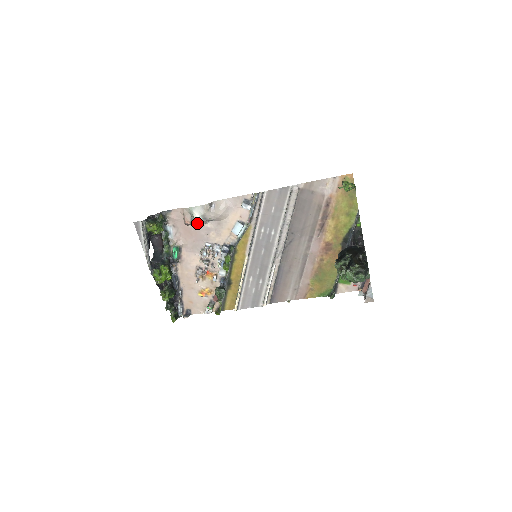
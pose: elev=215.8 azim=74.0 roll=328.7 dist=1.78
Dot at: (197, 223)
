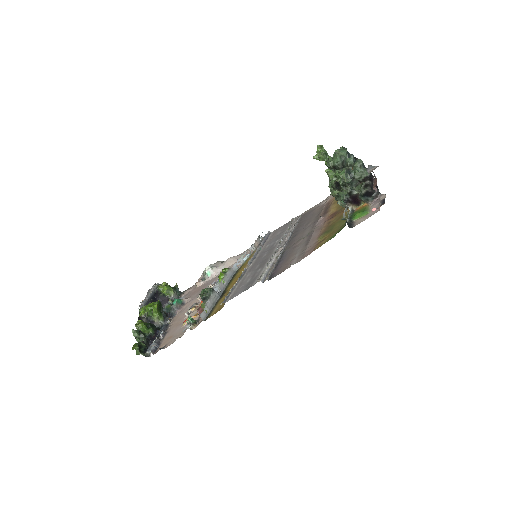
Dot at: (206, 271)
